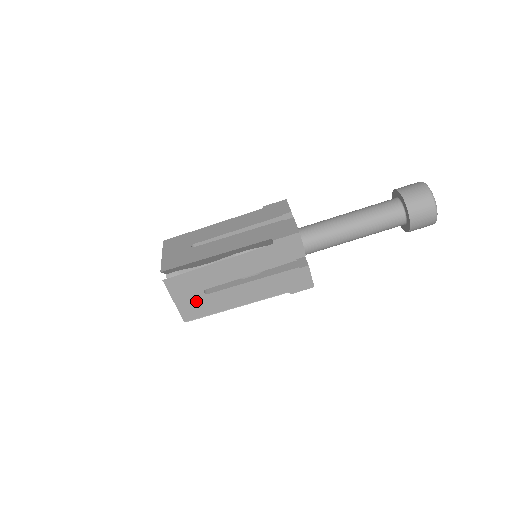
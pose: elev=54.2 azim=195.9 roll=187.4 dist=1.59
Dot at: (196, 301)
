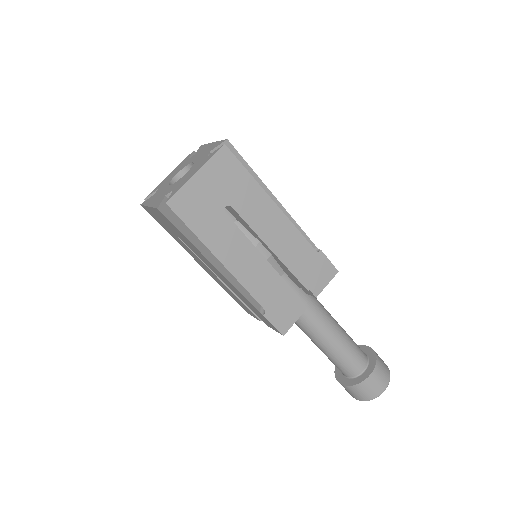
Dot at: (208, 203)
